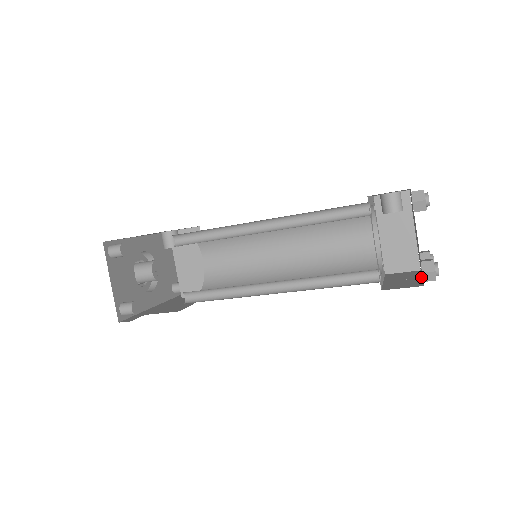
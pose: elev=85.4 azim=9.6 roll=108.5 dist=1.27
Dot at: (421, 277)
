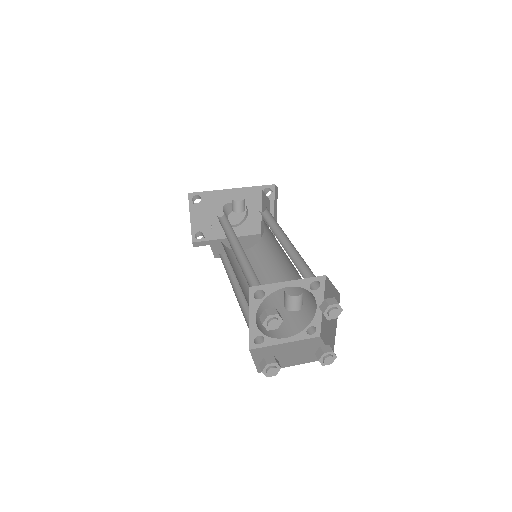
Dot at: (296, 364)
